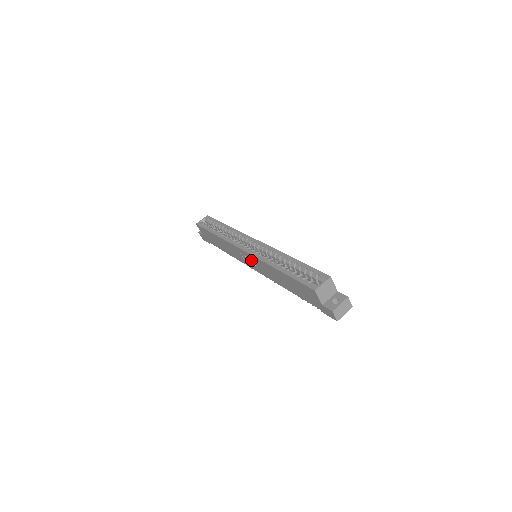
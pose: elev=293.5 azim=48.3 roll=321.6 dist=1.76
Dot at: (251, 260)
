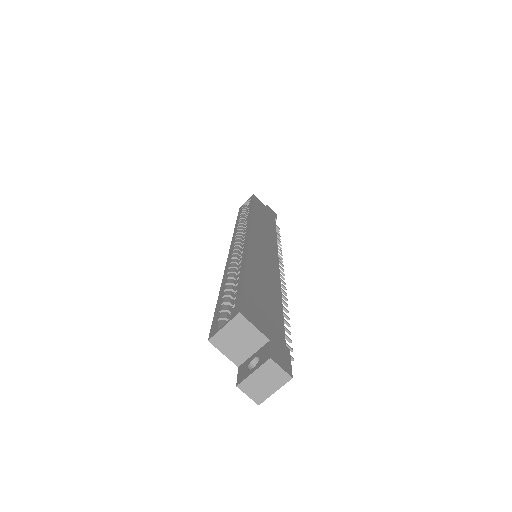
Dot at: occluded
